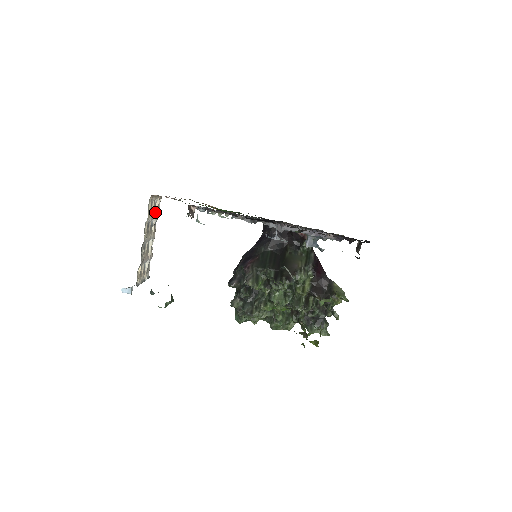
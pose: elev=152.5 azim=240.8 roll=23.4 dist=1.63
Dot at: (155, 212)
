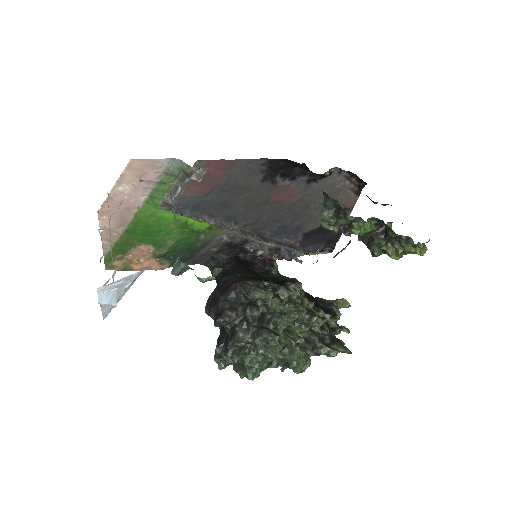
Dot at: occluded
